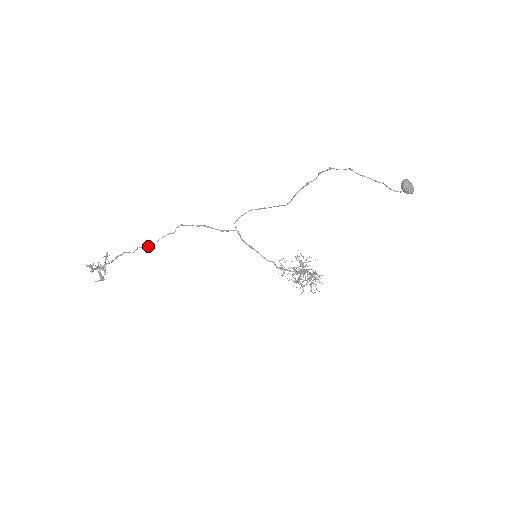
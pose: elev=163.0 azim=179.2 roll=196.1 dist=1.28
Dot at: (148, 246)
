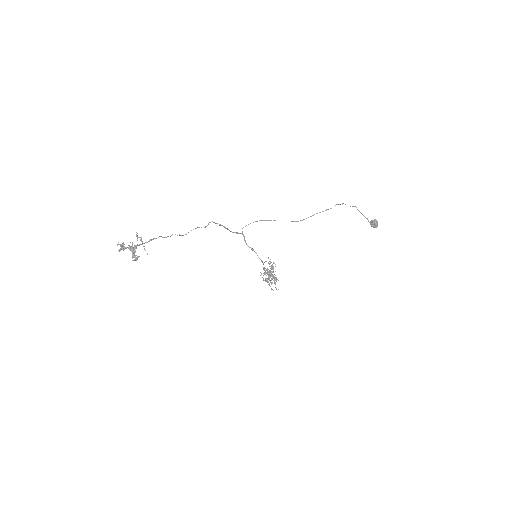
Dot at: occluded
